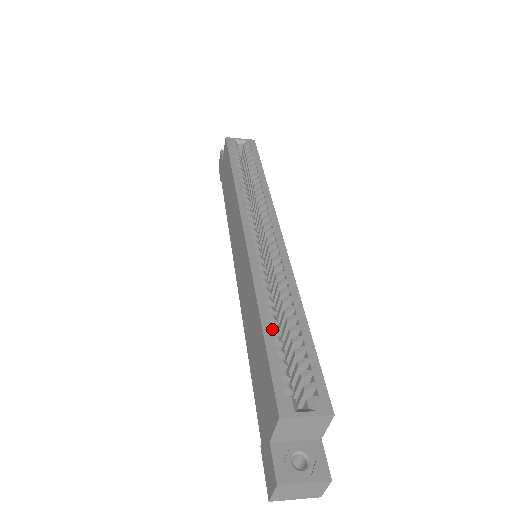
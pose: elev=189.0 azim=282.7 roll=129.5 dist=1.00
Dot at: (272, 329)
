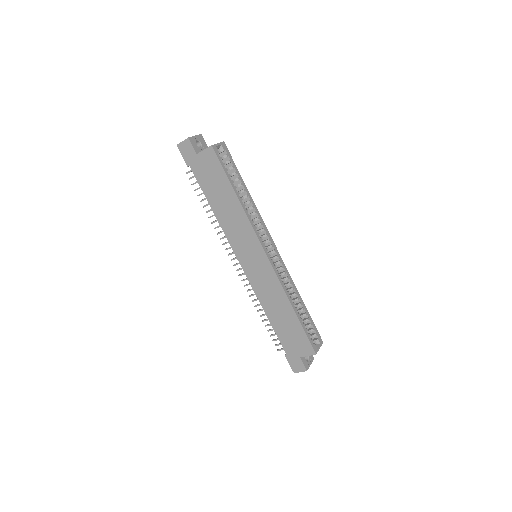
Dot at: (299, 316)
